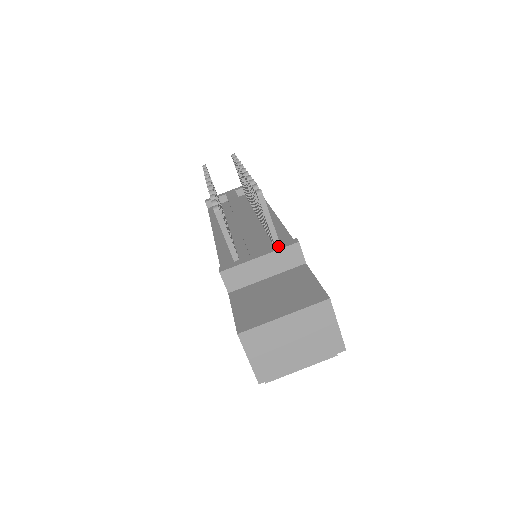
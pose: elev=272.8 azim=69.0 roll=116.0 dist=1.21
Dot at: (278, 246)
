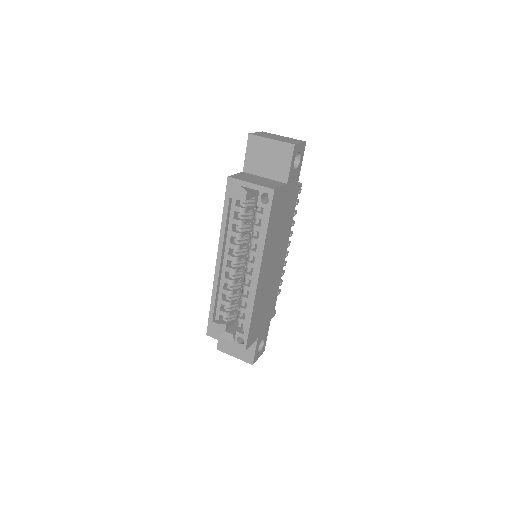
Dot at: occluded
